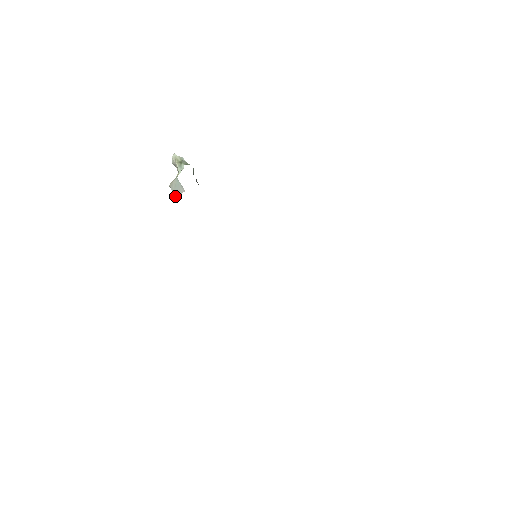
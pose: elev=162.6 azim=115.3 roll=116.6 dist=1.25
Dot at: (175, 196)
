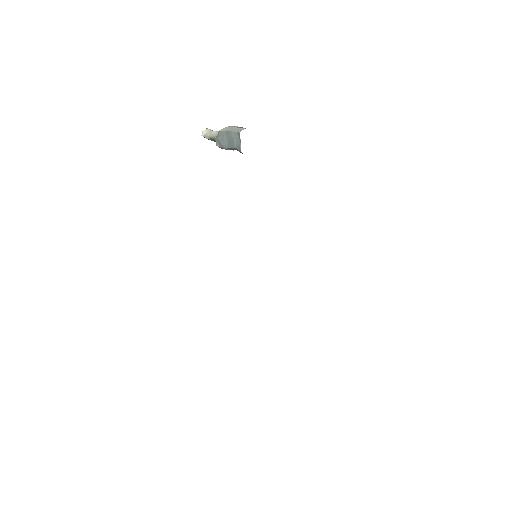
Dot at: (236, 130)
